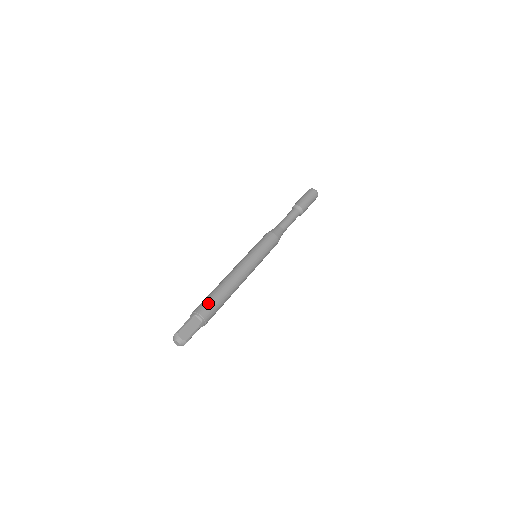
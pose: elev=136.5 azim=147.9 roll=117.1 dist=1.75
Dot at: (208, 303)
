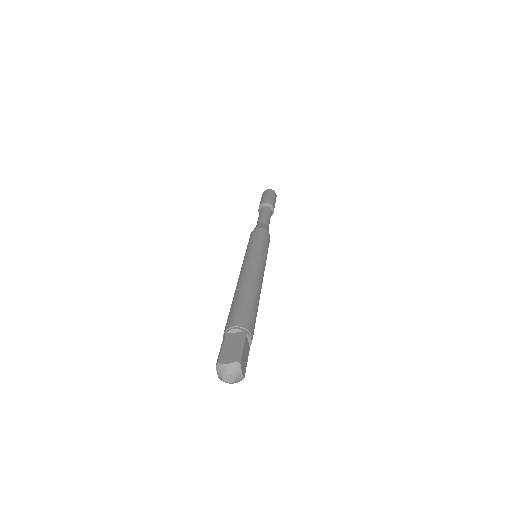
Dot at: (233, 312)
